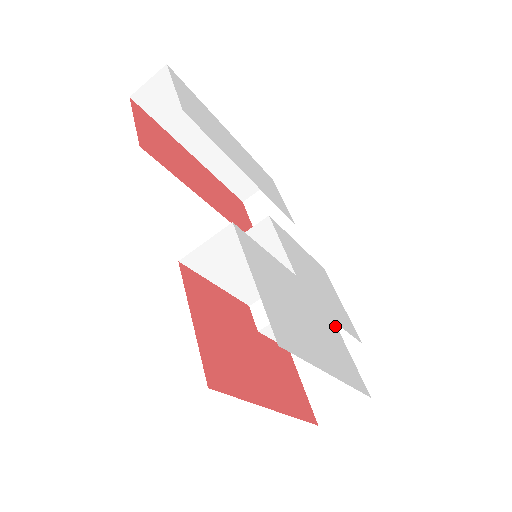
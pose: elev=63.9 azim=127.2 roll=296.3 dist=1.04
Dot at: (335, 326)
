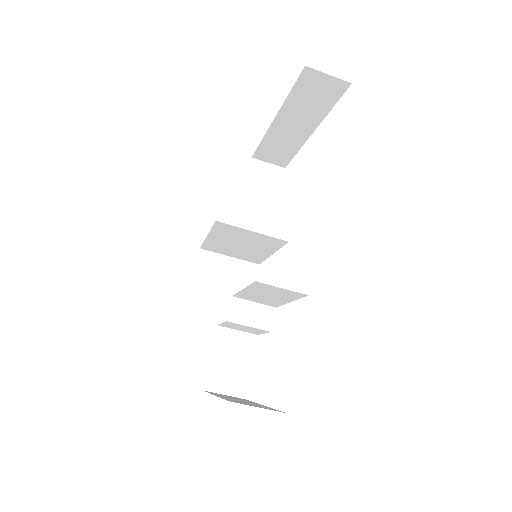
Dot at: occluded
